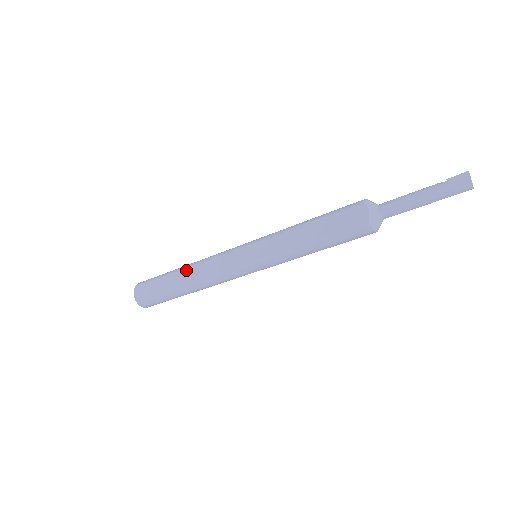
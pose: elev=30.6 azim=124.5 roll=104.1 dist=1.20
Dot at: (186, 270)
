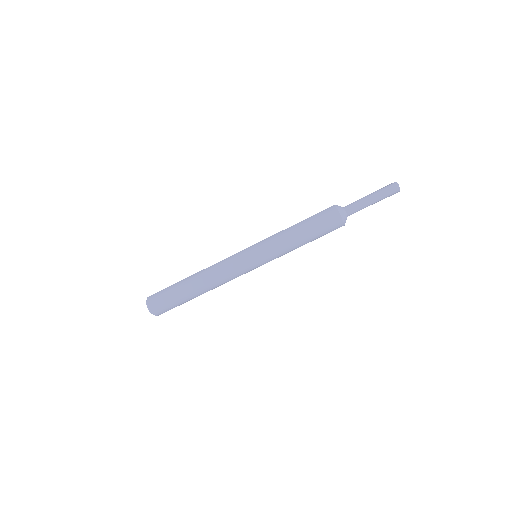
Dot at: occluded
